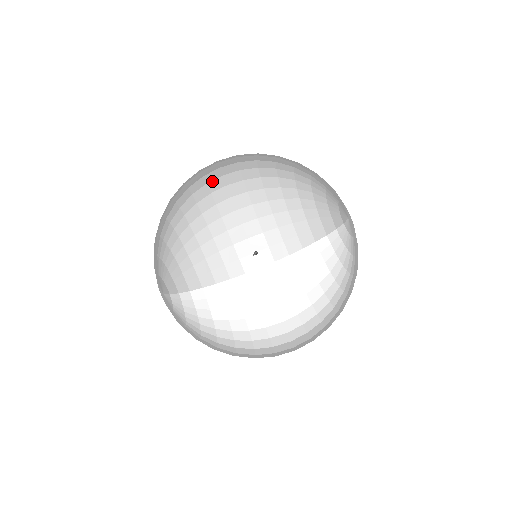
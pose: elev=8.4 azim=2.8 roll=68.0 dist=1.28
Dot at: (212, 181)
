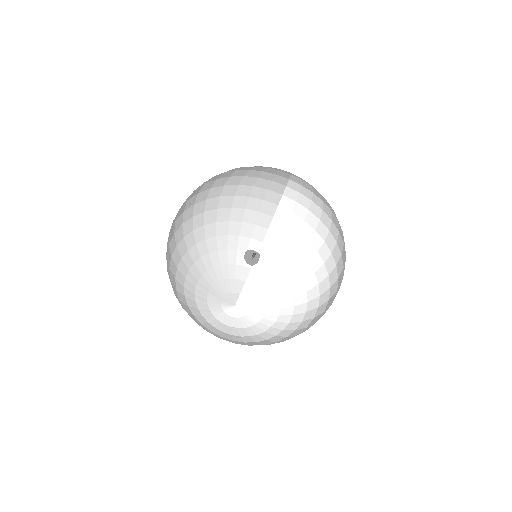
Dot at: (183, 219)
